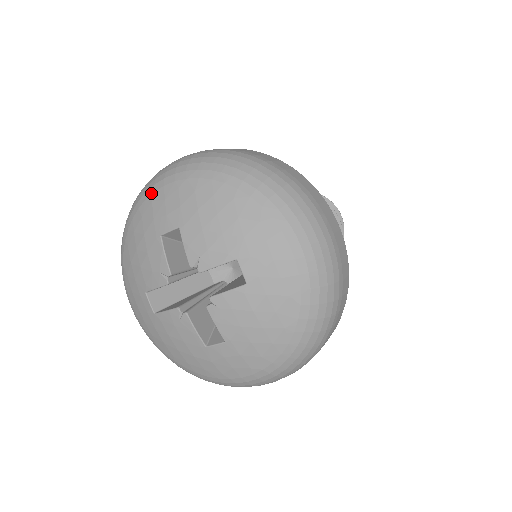
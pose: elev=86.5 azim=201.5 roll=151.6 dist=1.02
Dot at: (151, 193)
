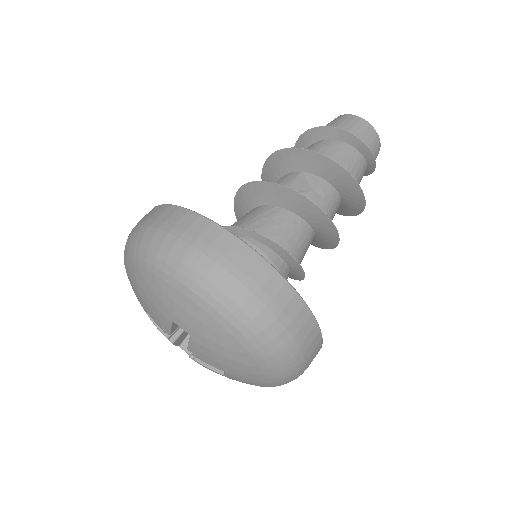
Dot at: occluded
